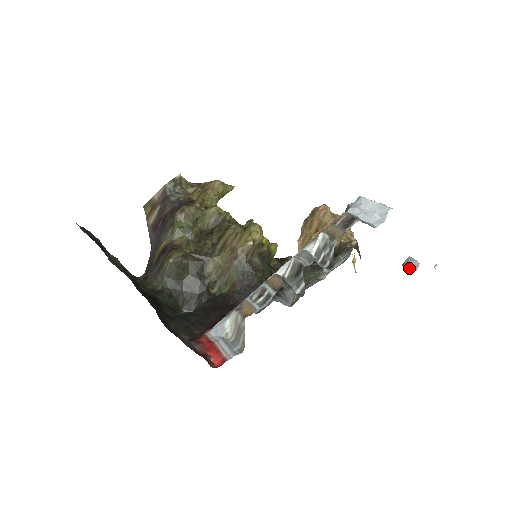
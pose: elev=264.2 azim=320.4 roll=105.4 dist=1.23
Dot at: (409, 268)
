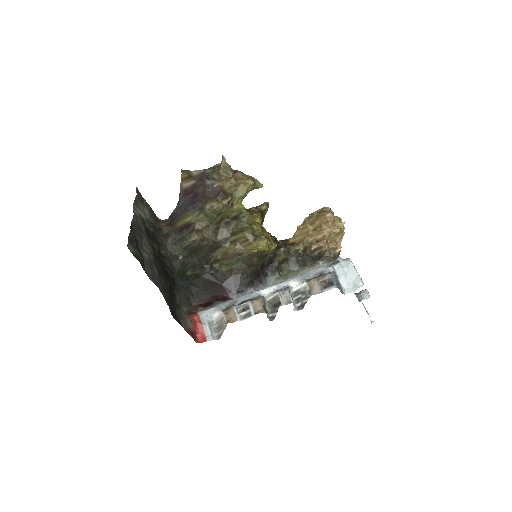
Dot at: (361, 300)
